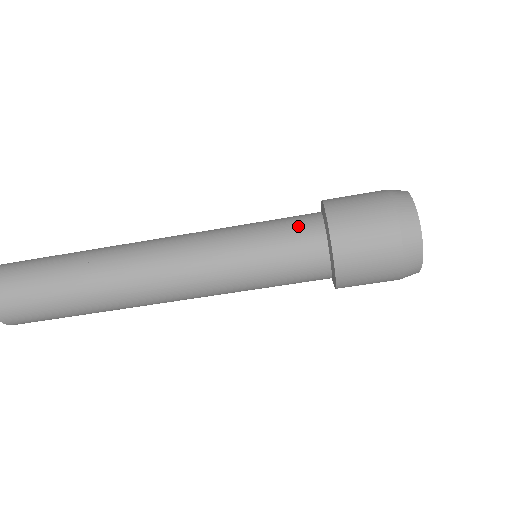
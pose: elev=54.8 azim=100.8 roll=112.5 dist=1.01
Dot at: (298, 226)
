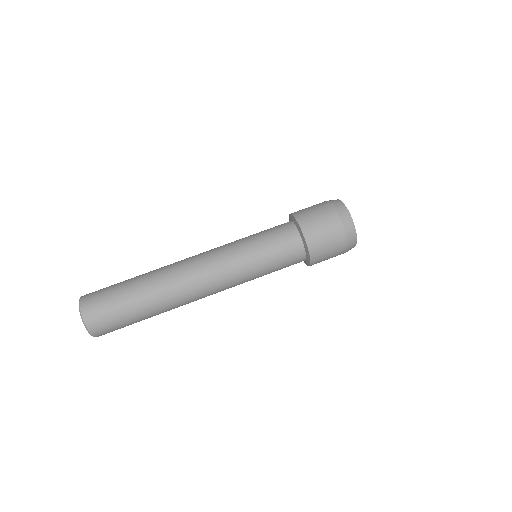
Dot at: (281, 231)
